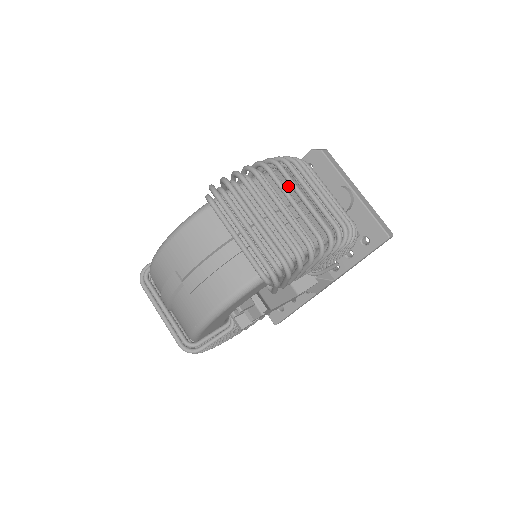
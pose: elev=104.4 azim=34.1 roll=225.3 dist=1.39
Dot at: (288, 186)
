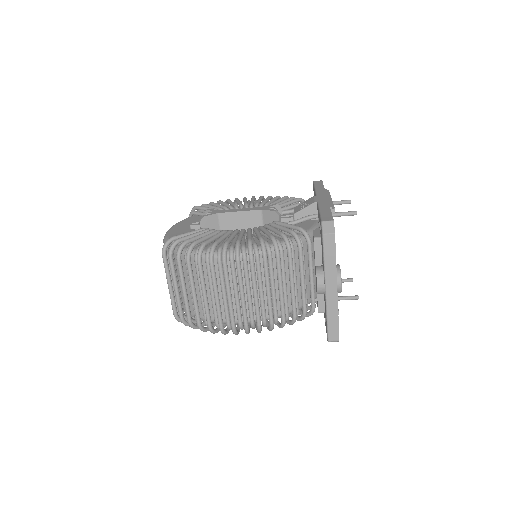
Dot at: (223, 273)
